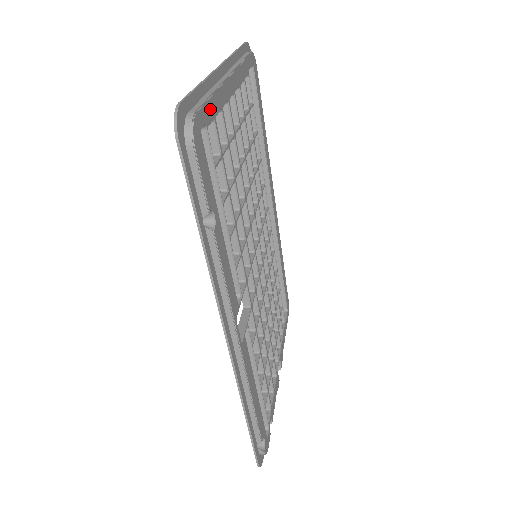
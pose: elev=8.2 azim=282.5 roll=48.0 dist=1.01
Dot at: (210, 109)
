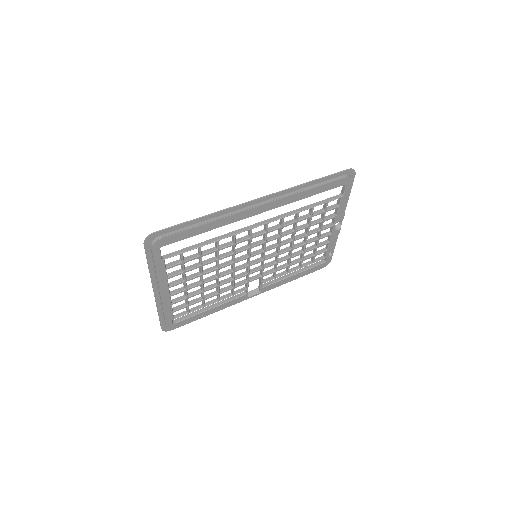
Dot at: (169, 316)
